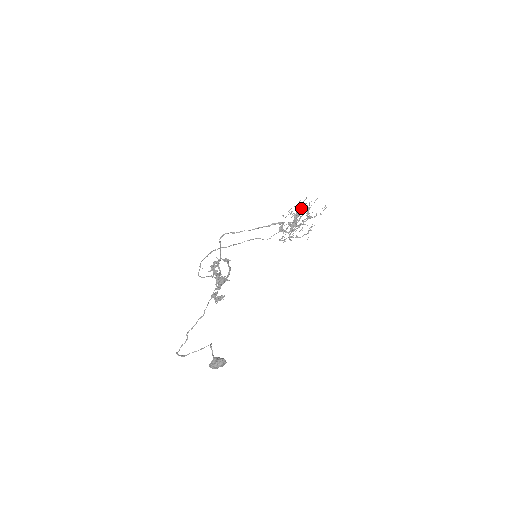
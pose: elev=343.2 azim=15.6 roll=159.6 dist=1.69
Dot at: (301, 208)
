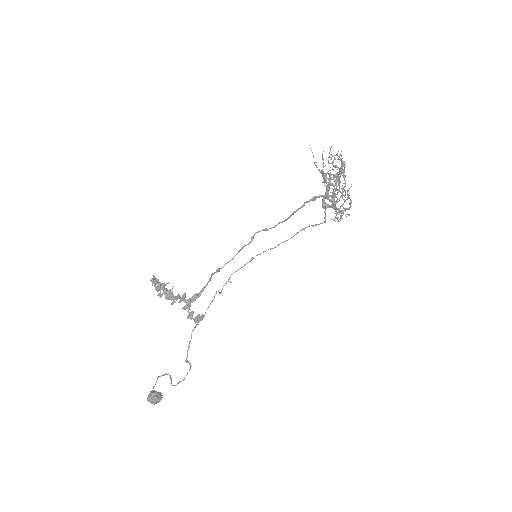
Dot at: occluded
